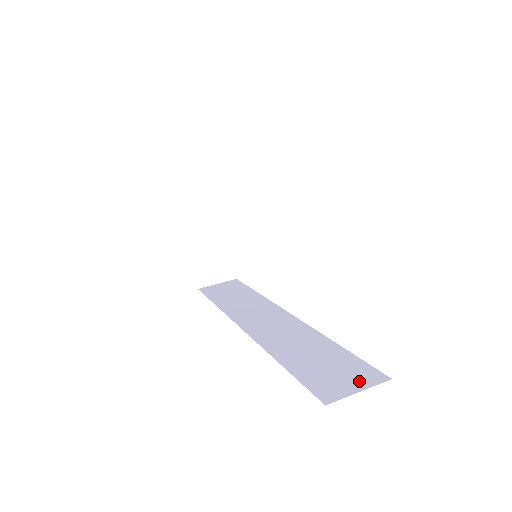
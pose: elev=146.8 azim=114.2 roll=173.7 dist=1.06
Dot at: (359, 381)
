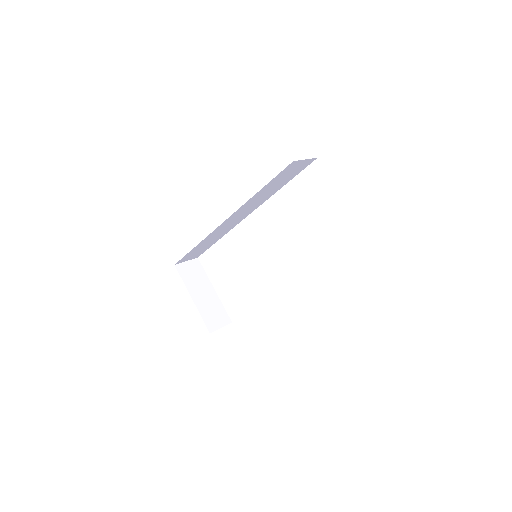
Dot at: occluded
